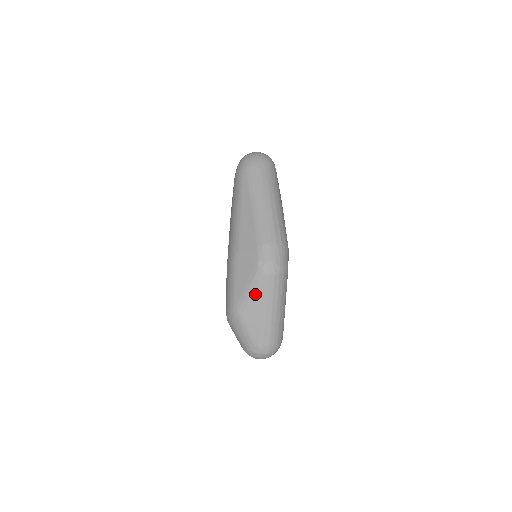
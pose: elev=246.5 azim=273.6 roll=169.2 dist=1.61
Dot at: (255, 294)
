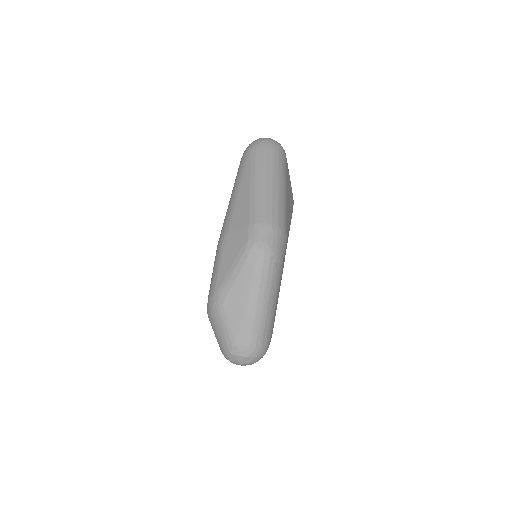
Dot at: (239, 279)
